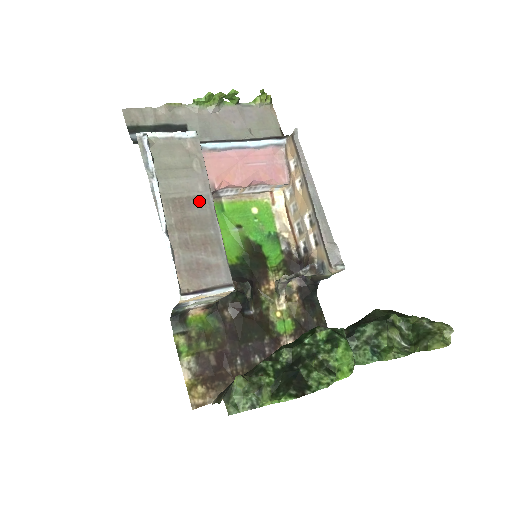
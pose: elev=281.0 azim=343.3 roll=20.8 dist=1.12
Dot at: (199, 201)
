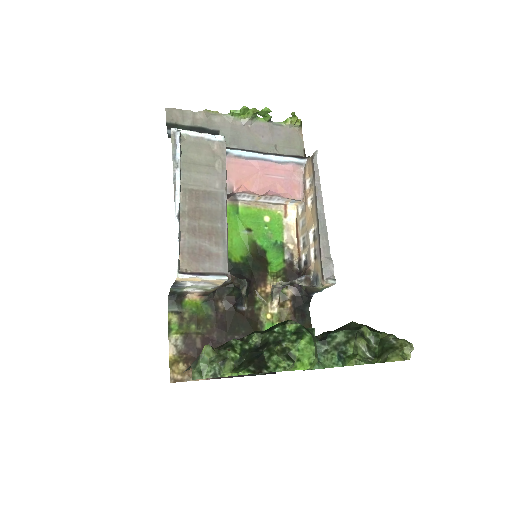
Dot at: (214, 196)
